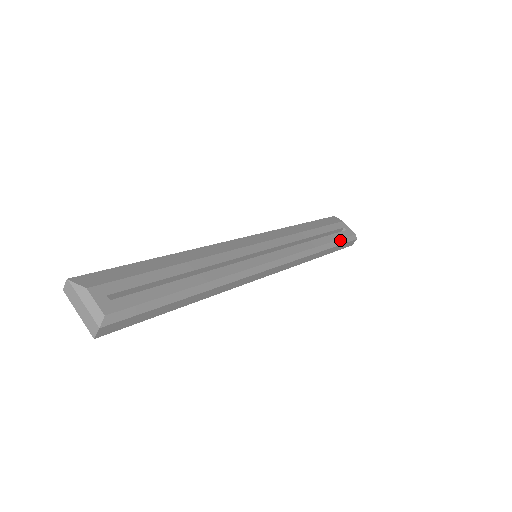
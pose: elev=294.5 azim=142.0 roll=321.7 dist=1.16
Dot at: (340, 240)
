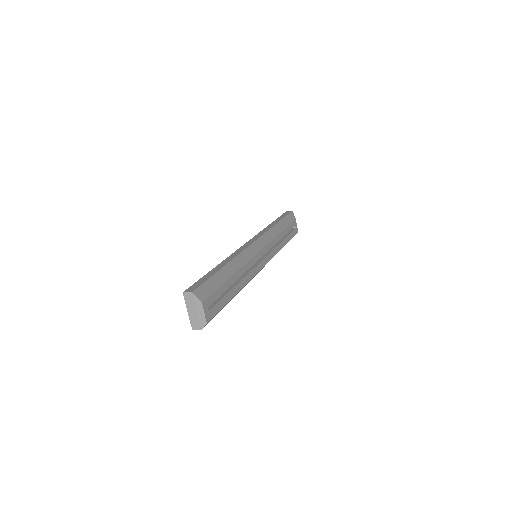
Dot at: occluded
